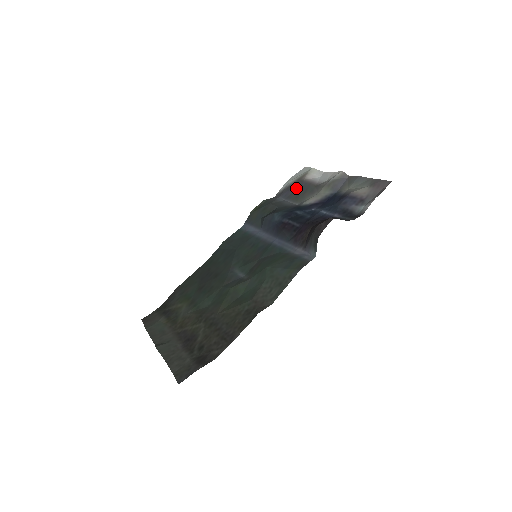
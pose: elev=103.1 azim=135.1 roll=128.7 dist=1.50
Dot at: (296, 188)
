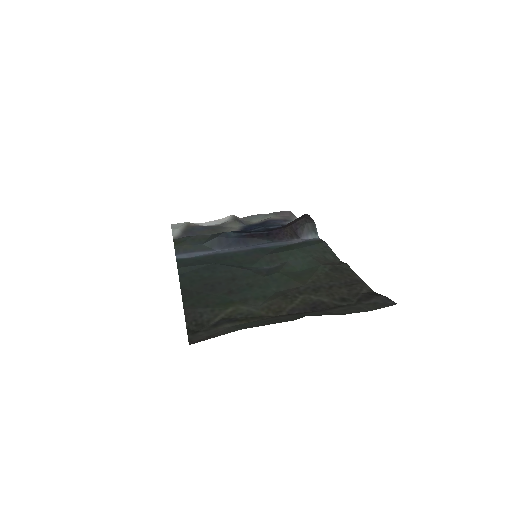
Dot at: (197, 229)
